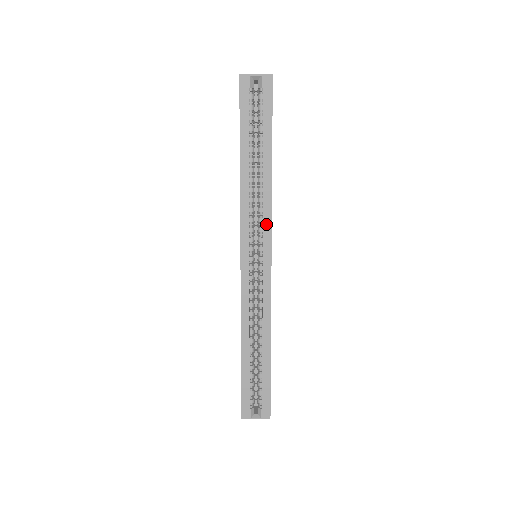
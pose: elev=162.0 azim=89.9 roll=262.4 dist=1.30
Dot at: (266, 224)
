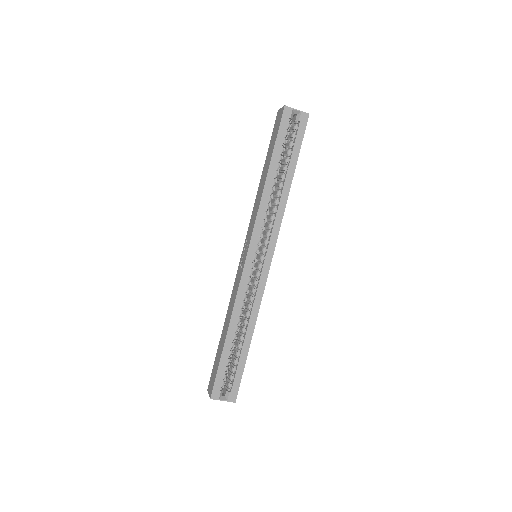
Dot at: (275, 230)
